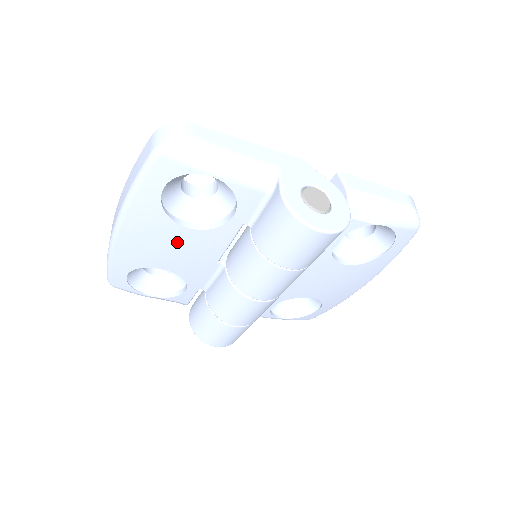
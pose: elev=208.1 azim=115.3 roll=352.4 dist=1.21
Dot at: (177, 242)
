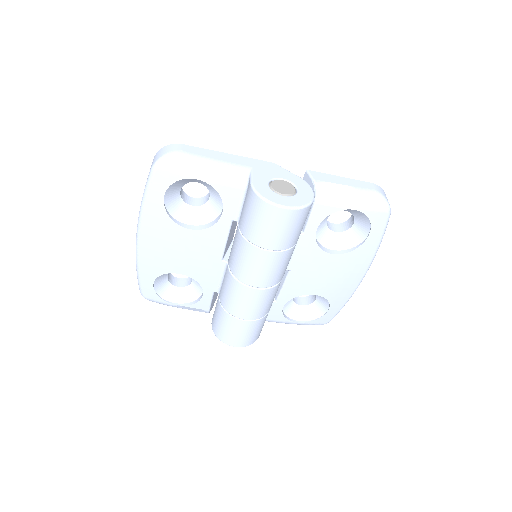
Dot at: (184, 244)
